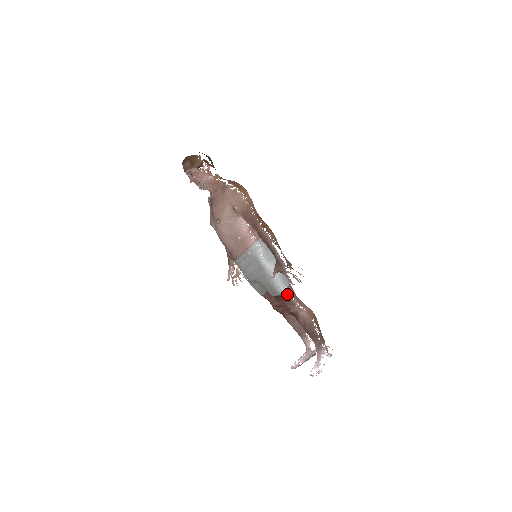
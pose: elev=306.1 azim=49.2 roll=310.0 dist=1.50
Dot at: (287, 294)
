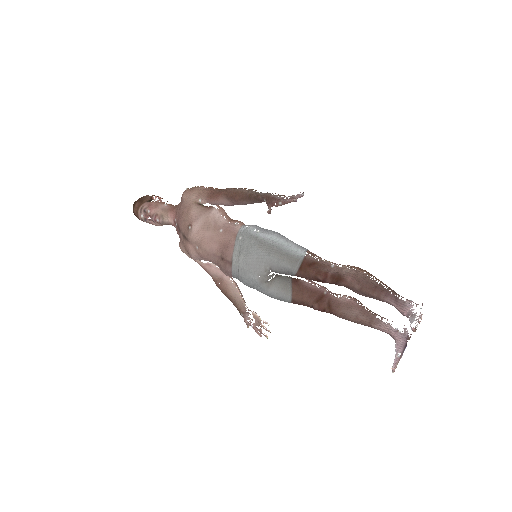
Dot at: (311, 257)
